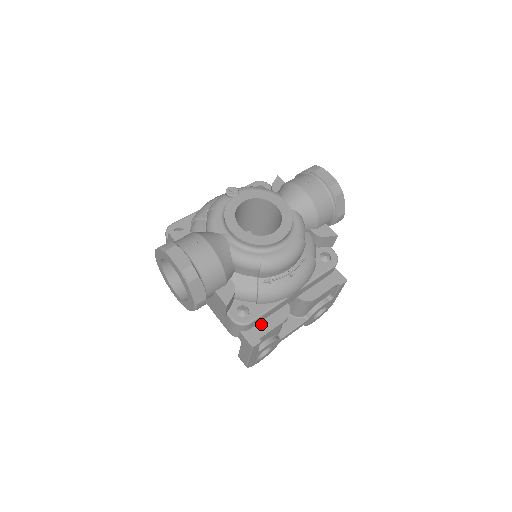
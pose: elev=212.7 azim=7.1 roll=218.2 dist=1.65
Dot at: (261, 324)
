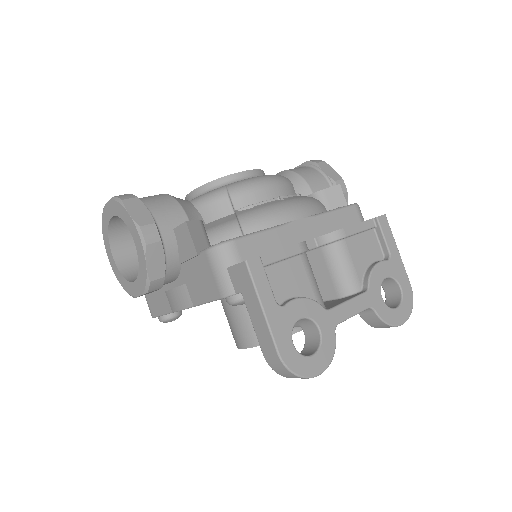
Dot at: occluded
